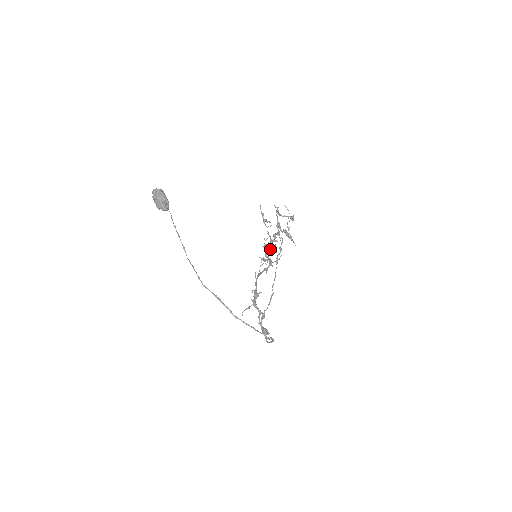
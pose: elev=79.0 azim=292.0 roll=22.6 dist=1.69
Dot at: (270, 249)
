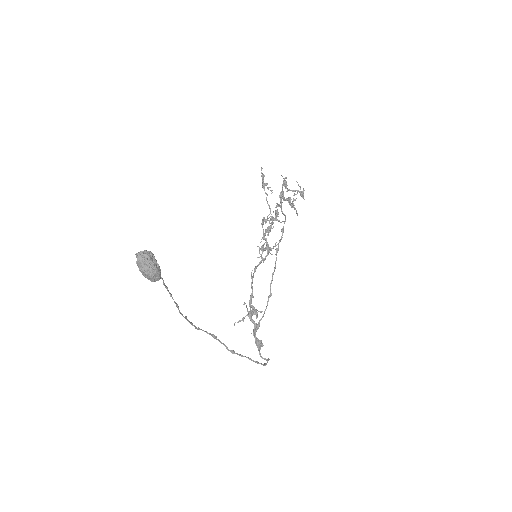
Dot at: (270, 231)
